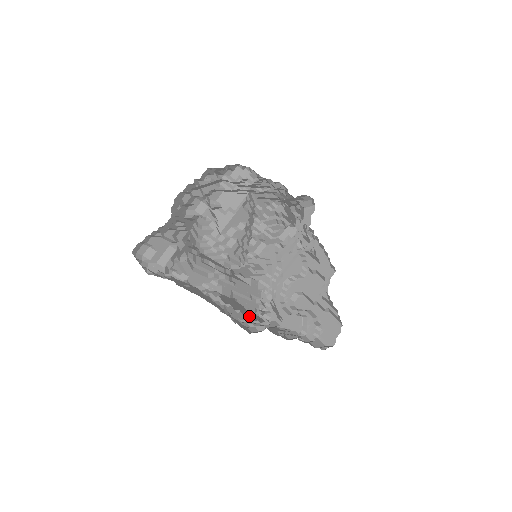
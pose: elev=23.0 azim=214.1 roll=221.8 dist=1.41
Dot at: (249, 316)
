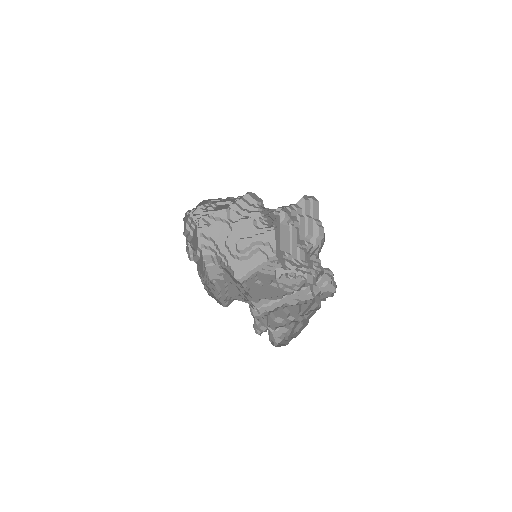
Dot at: (305, 287)
